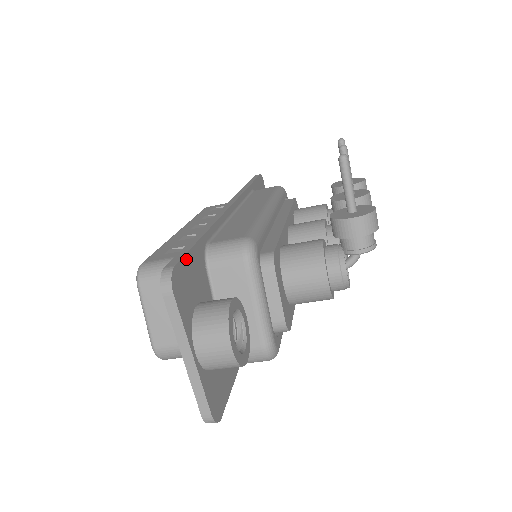
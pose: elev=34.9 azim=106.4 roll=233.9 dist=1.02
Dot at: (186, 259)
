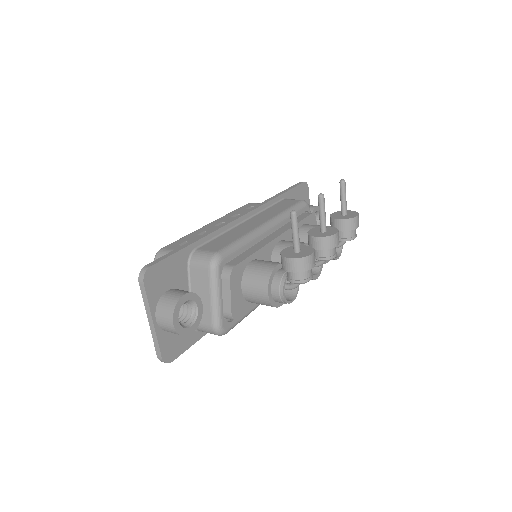
Dot at: (165, 261)
